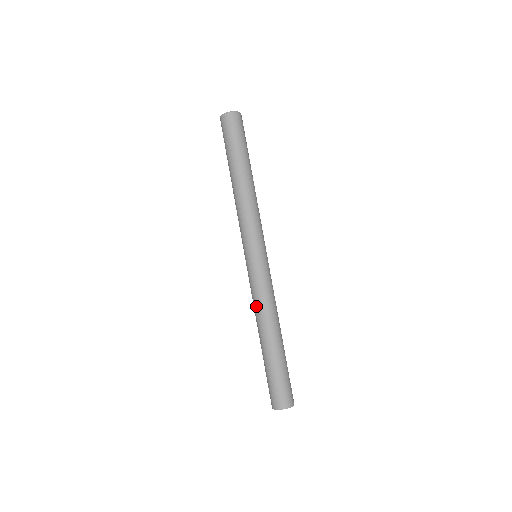
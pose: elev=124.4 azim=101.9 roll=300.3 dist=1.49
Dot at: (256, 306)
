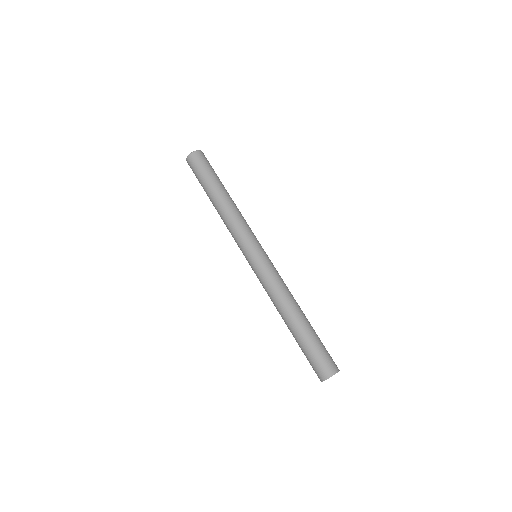
Dot at: (272, 295)
